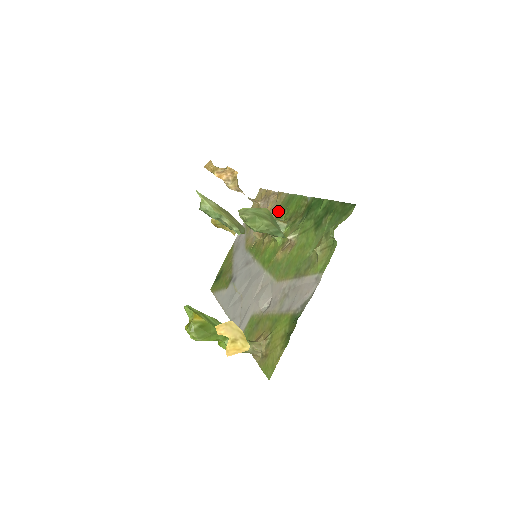
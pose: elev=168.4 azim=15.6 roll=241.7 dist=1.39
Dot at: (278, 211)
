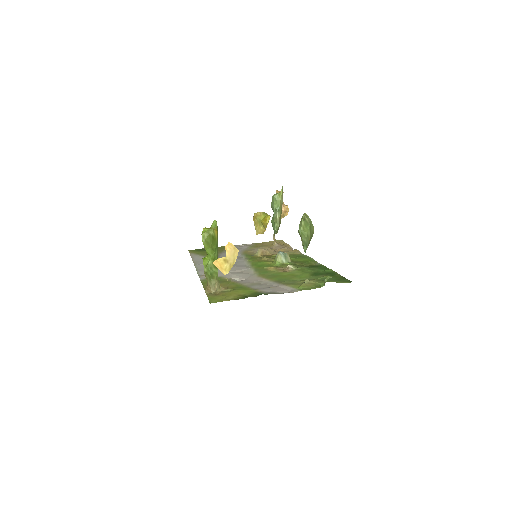
Dot at: occluded
